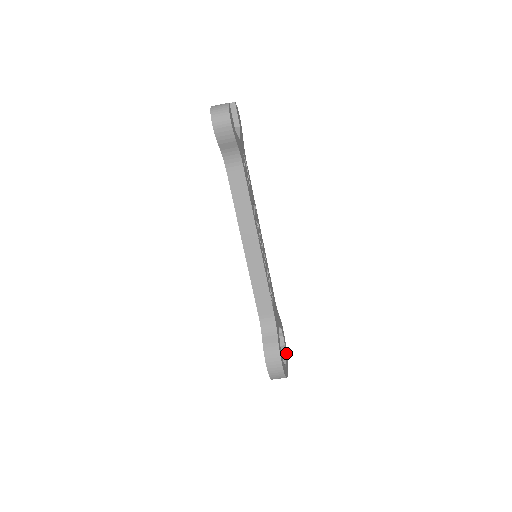
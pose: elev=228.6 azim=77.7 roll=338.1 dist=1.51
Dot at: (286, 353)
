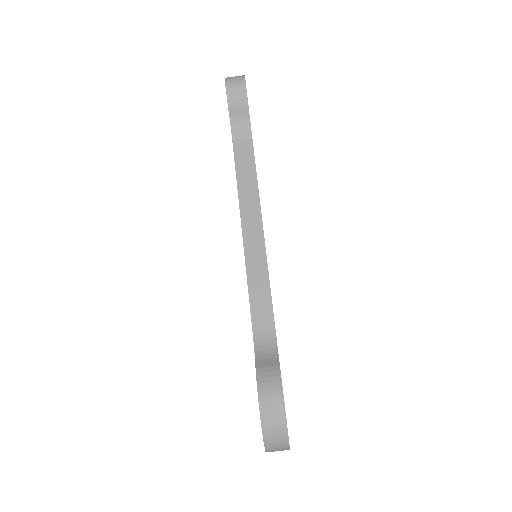
Dot at: occluded
